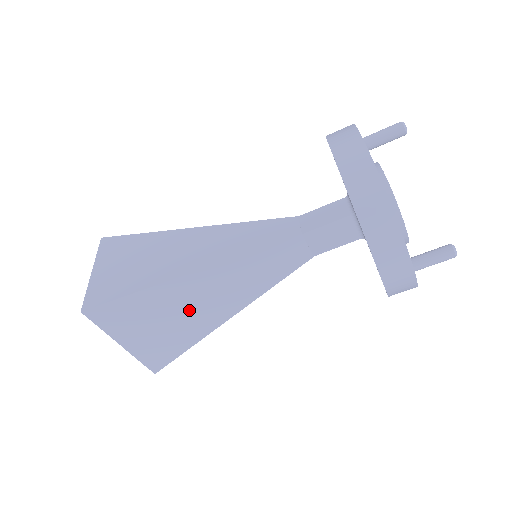
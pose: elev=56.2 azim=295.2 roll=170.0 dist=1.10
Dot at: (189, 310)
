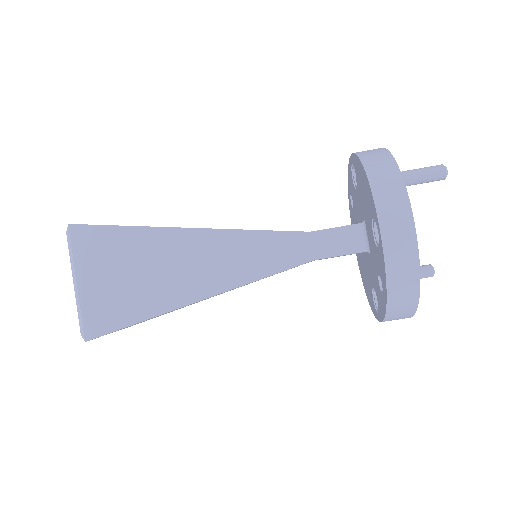
Dot at: occluded
